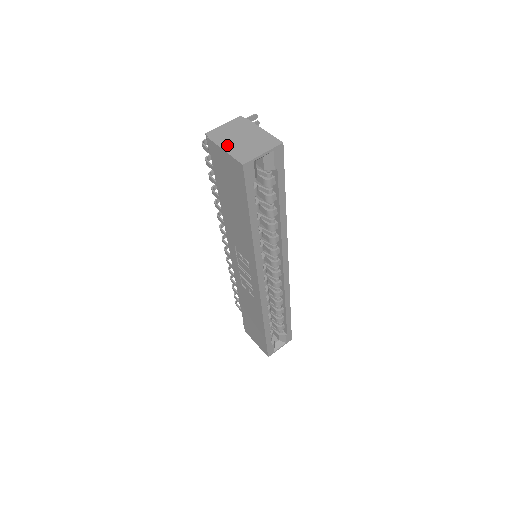
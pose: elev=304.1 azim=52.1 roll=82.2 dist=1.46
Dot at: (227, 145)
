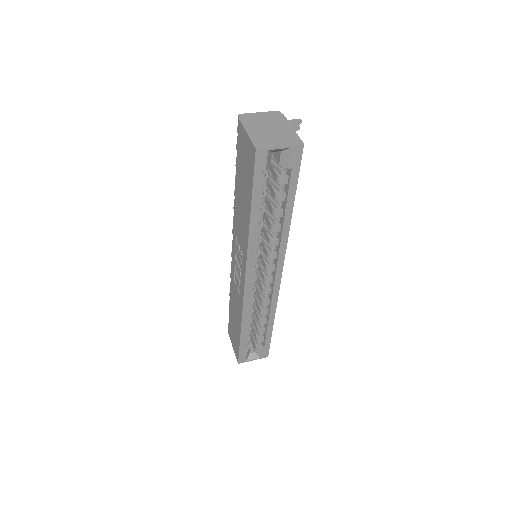
Dot at: (252, 129)
